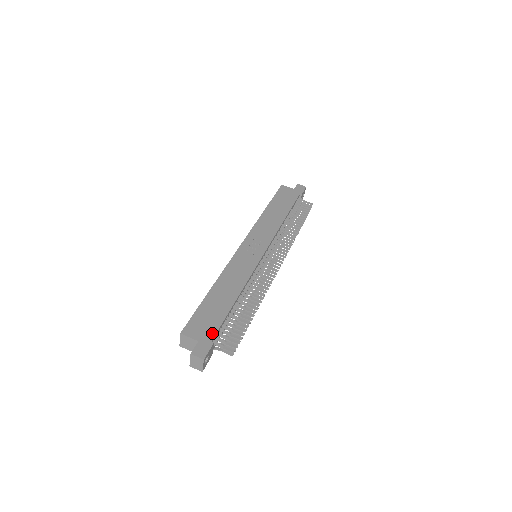
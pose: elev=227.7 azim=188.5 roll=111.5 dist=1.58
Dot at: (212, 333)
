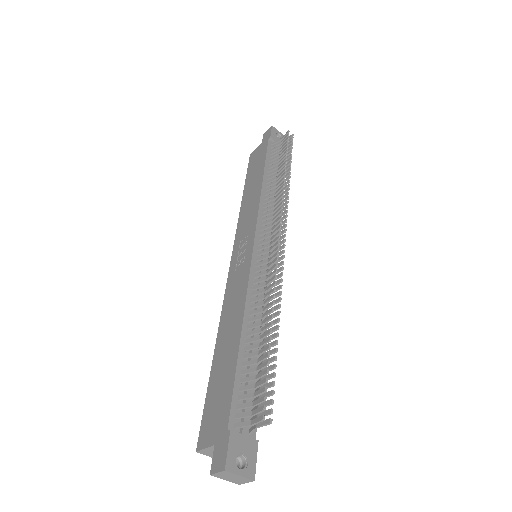
Dot at: (225, 417)
